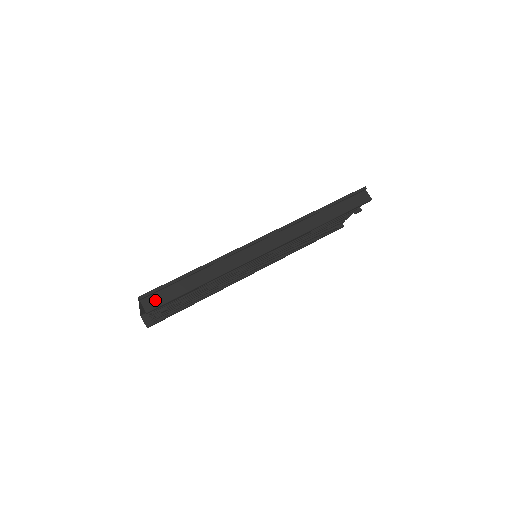
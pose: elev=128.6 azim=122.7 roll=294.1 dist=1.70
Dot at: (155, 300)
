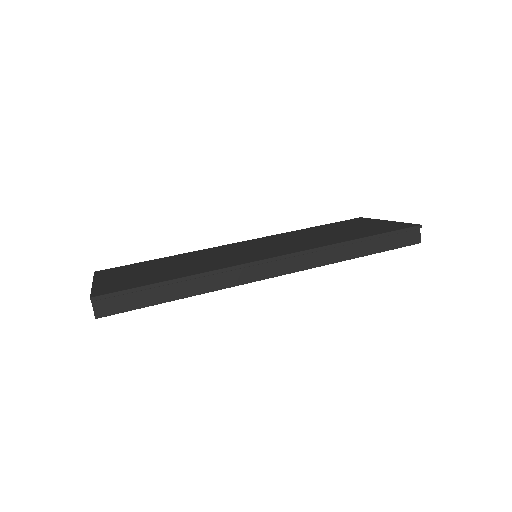
Dot at: (111, 305)
